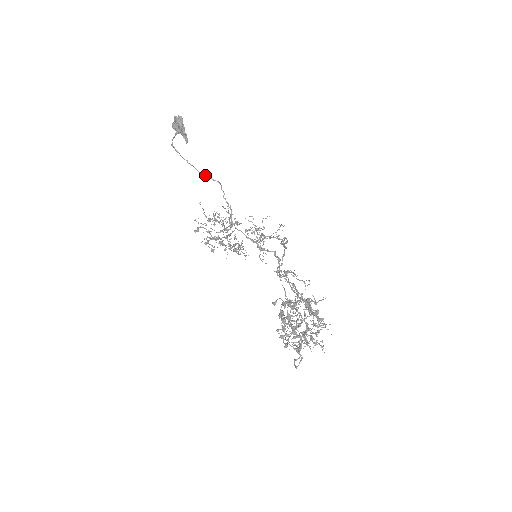
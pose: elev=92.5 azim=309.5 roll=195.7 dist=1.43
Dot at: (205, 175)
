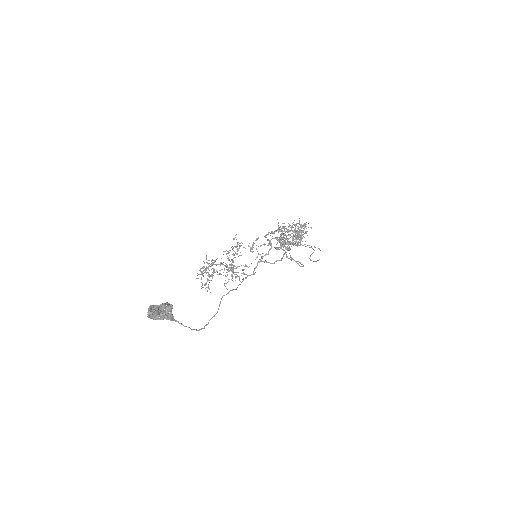
Dot at: occluded
